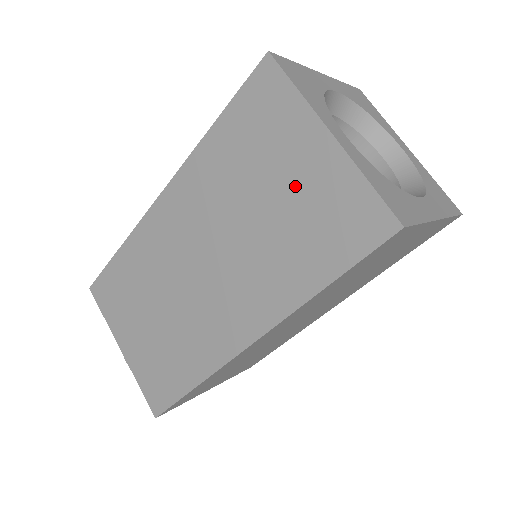
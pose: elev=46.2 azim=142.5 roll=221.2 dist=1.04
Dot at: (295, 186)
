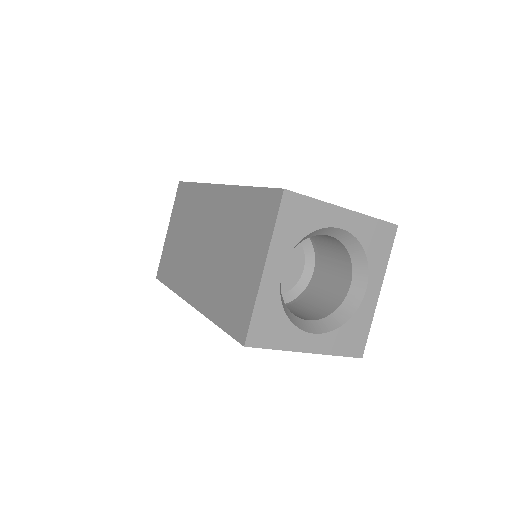
Dot at: (242, 268)
